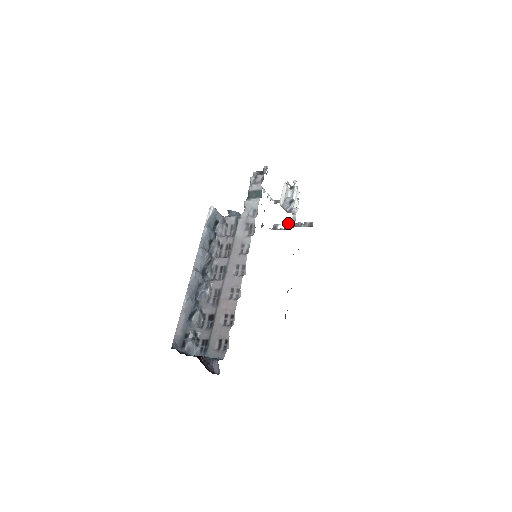
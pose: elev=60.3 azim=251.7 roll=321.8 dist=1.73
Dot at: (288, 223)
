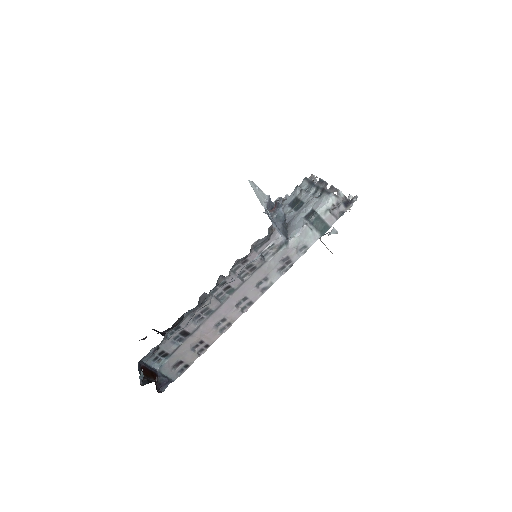
Dot at: occluded
